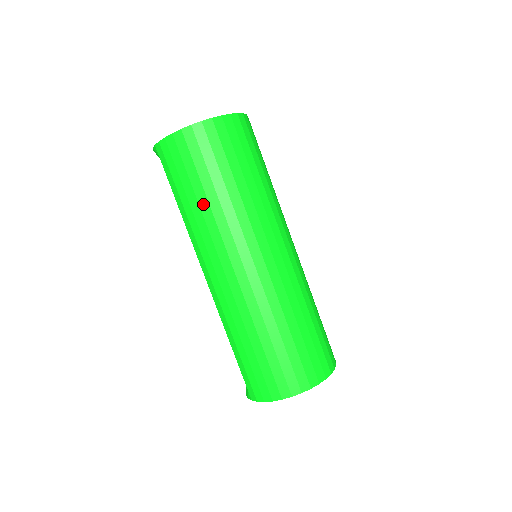
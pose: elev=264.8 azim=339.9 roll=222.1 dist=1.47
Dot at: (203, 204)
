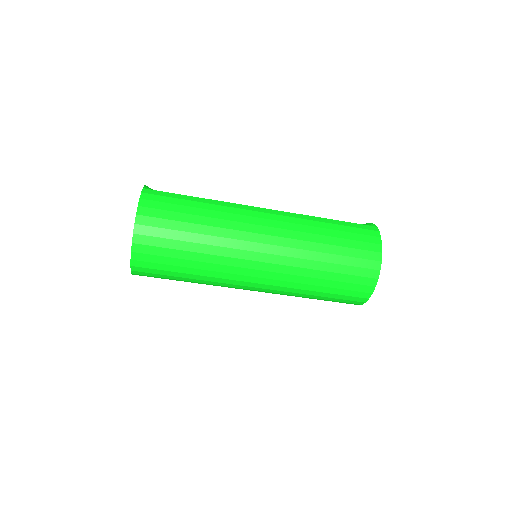
Dot at: occluded
